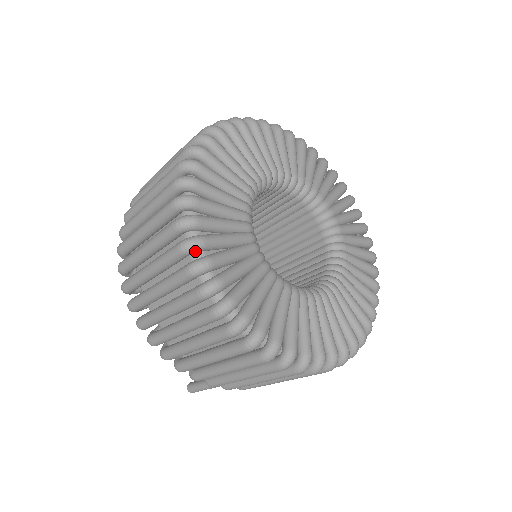
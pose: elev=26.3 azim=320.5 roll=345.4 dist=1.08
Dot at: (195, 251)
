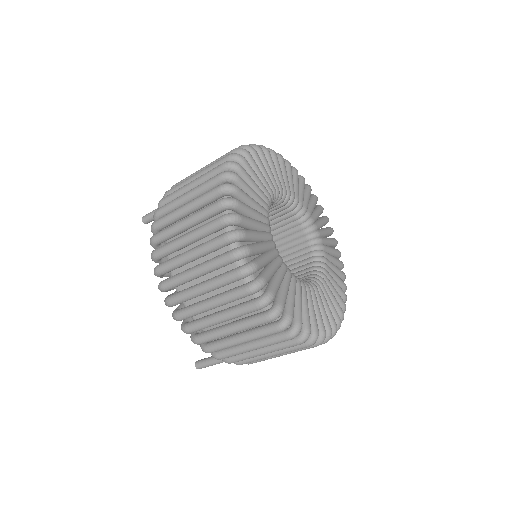
Dot at: occluded
